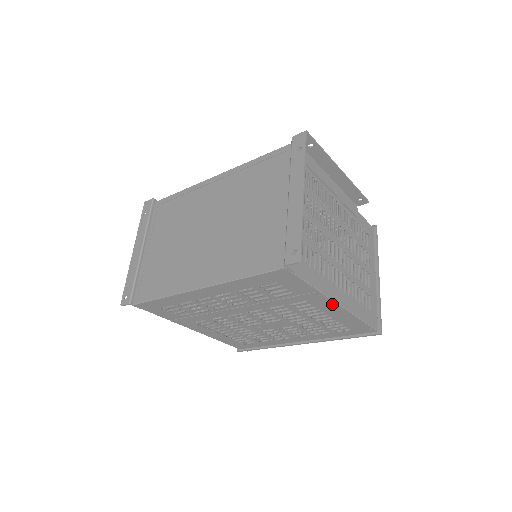
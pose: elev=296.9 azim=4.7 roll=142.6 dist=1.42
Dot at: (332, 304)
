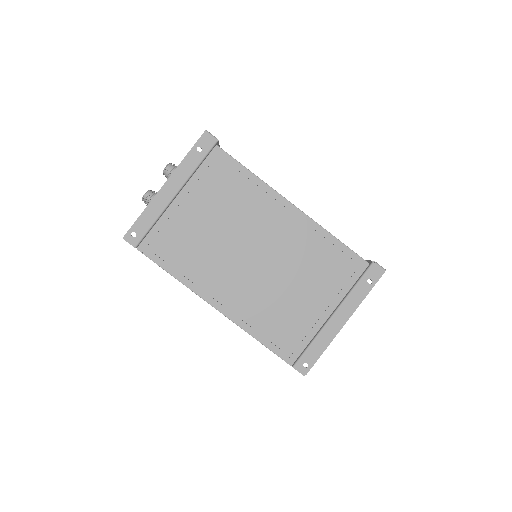
Dot at: occluded
